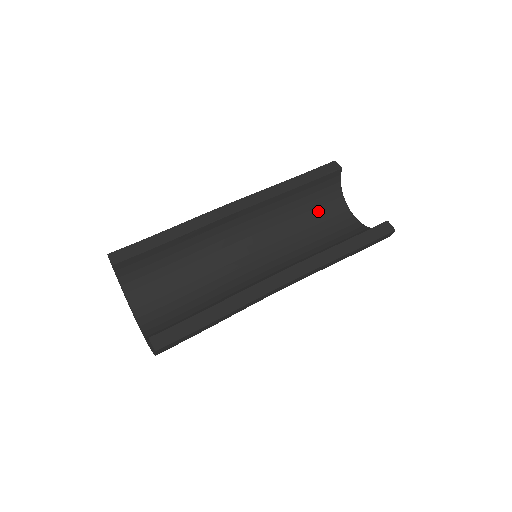
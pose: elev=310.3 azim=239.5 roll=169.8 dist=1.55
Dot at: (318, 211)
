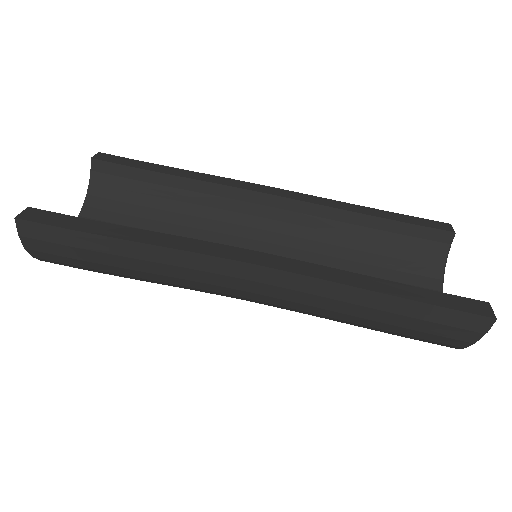
Dot at: (390, 275)
